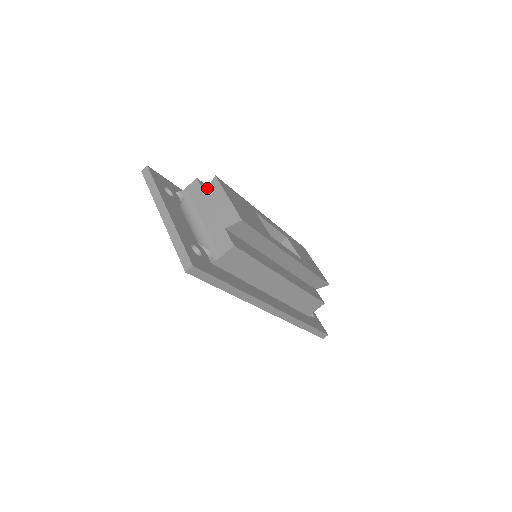
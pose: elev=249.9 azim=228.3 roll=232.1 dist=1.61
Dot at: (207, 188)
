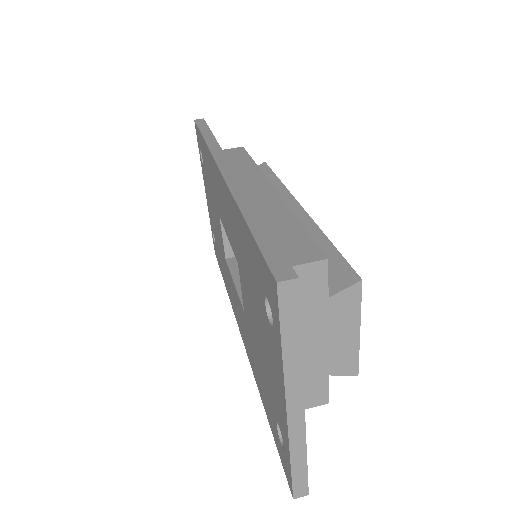
Dot at: occluded
